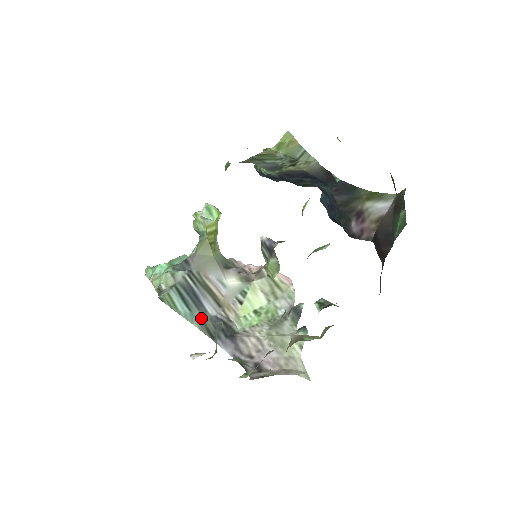
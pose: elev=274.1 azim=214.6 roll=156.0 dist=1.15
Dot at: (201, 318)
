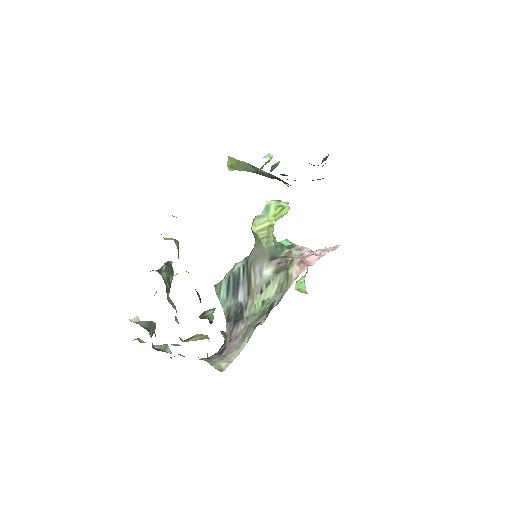
Dot at: (230, 303)
